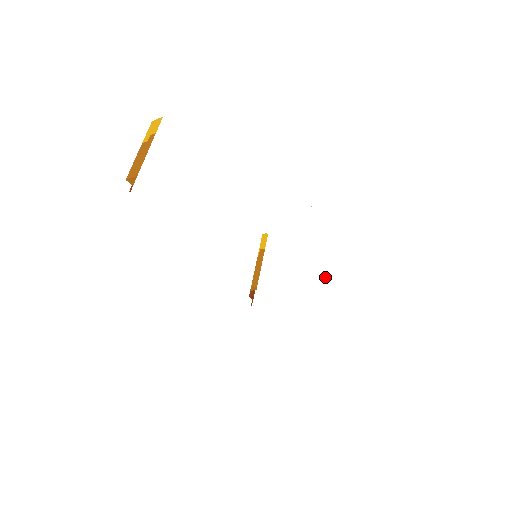
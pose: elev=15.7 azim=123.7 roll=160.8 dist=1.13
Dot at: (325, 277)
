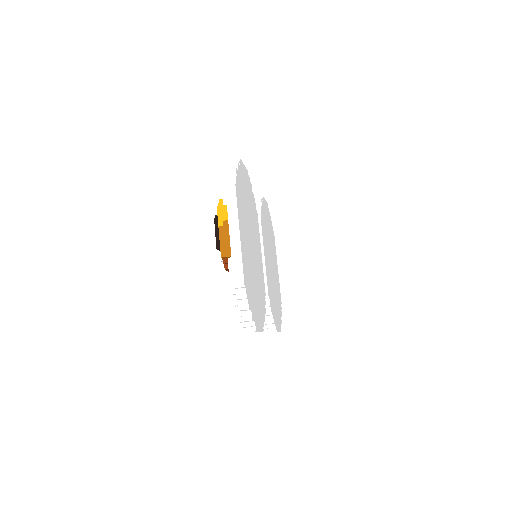
Dot at: (273, 241)
